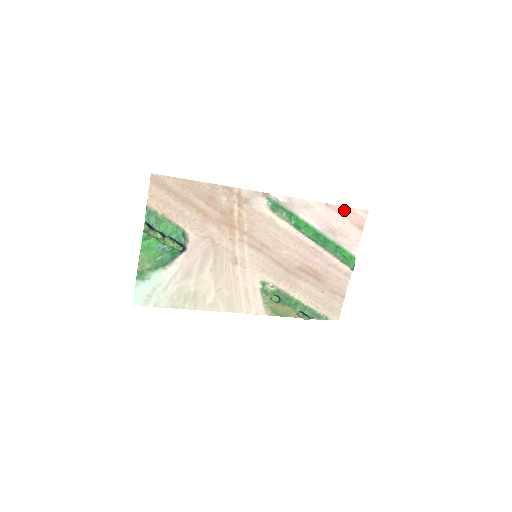
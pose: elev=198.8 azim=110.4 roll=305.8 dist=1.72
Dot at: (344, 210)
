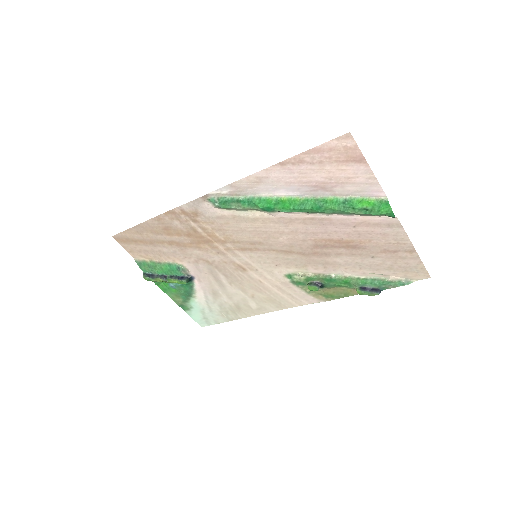
Dot at: (311, 155)
